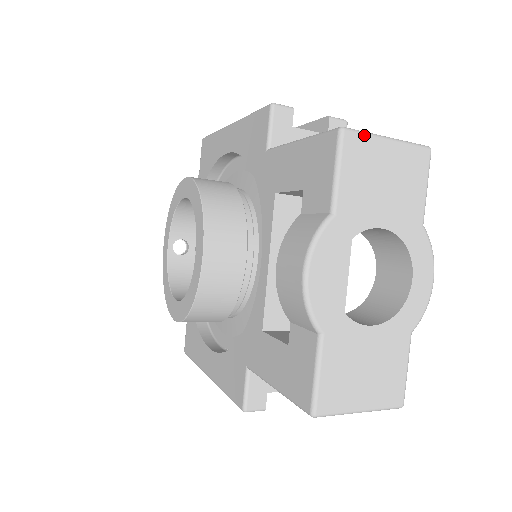
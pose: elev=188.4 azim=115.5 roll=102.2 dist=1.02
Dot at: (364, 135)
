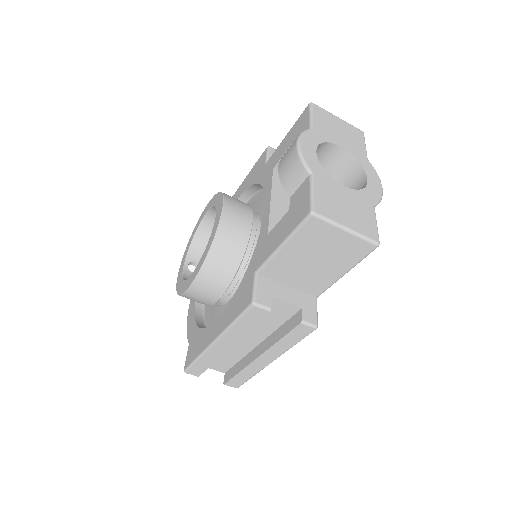
Dot at: (324, 109)
